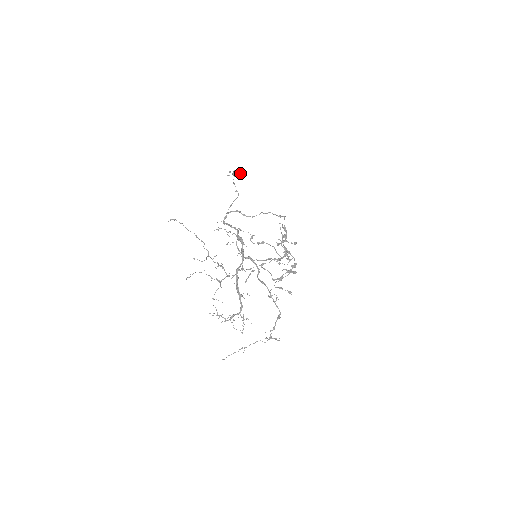
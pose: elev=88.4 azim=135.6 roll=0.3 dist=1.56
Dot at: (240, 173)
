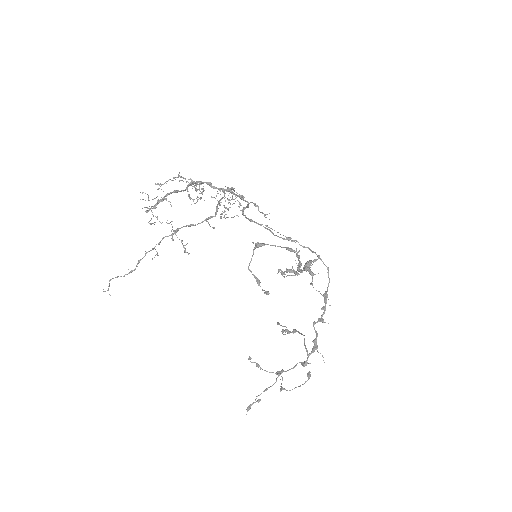
Dot at: (311, 263)
